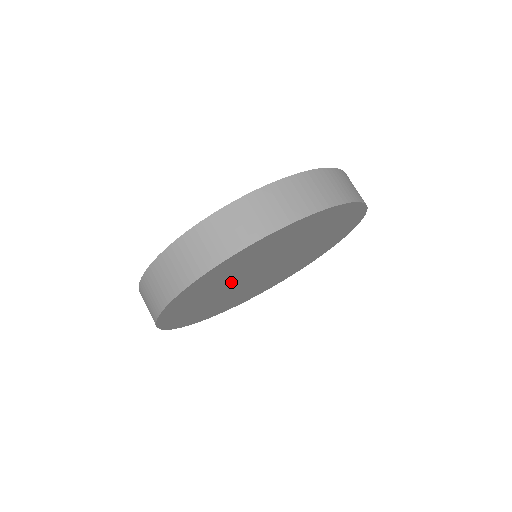
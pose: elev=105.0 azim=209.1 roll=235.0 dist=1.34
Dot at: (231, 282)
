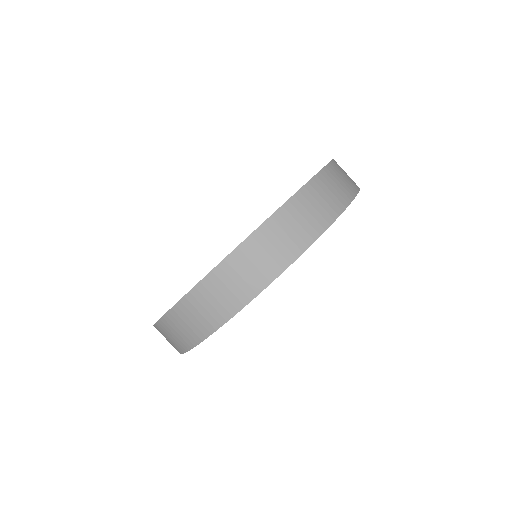
Dot at: occluded
